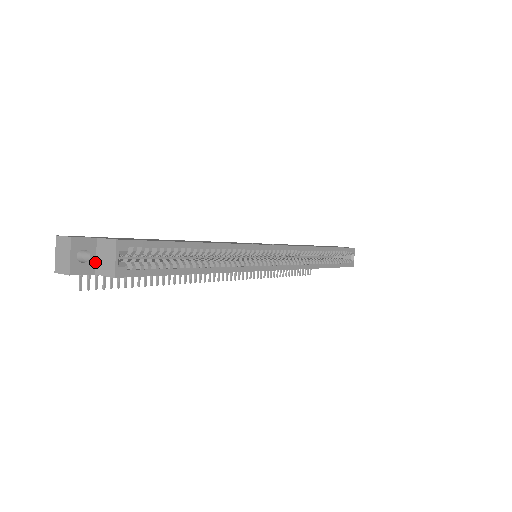
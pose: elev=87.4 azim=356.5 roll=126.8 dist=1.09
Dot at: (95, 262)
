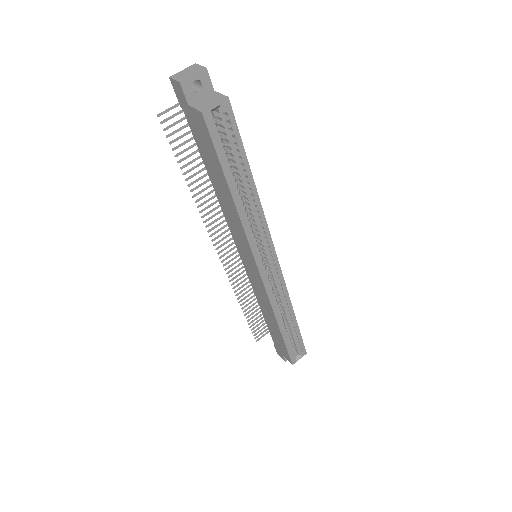
Dot at: (197, 100)
